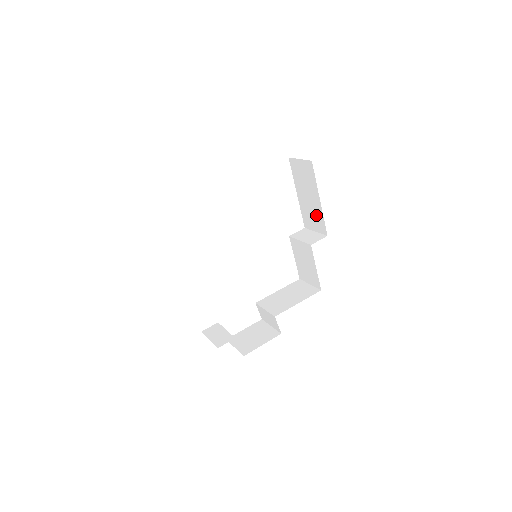
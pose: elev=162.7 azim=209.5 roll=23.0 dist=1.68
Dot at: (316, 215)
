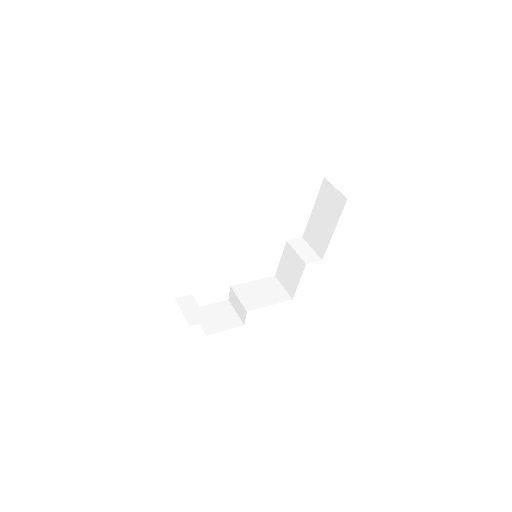
Dot at: (322, 238)
